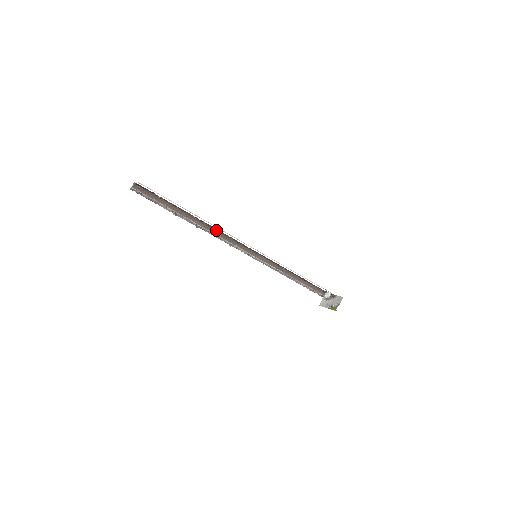
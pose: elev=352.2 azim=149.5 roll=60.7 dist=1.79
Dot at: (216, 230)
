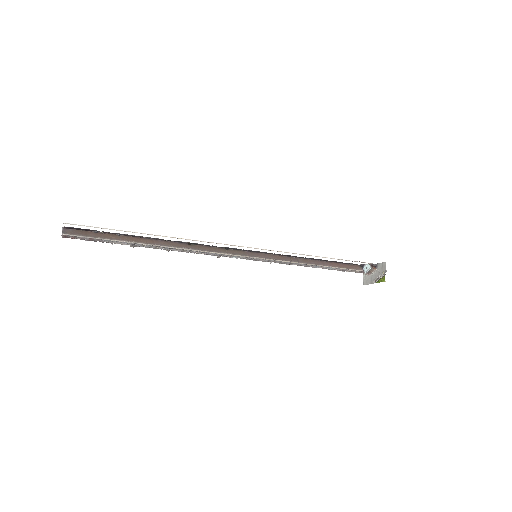
Dot at: (192, 244)
